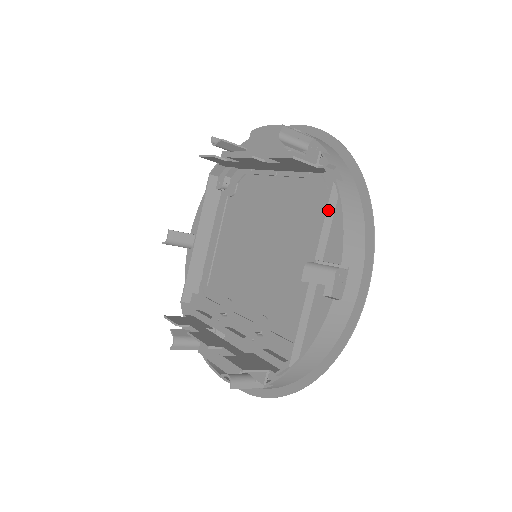
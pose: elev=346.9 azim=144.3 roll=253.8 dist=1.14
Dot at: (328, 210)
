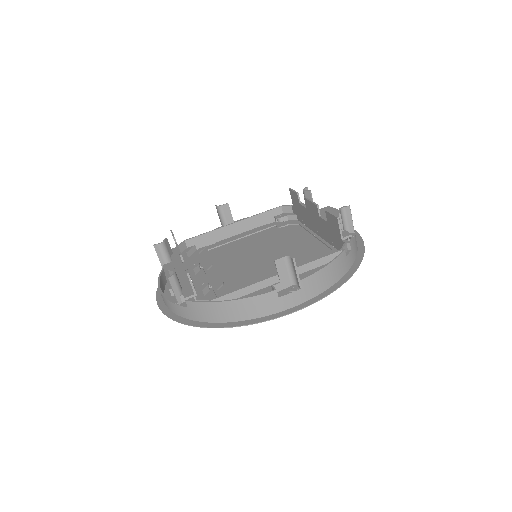
Dot at: (324, 258)
